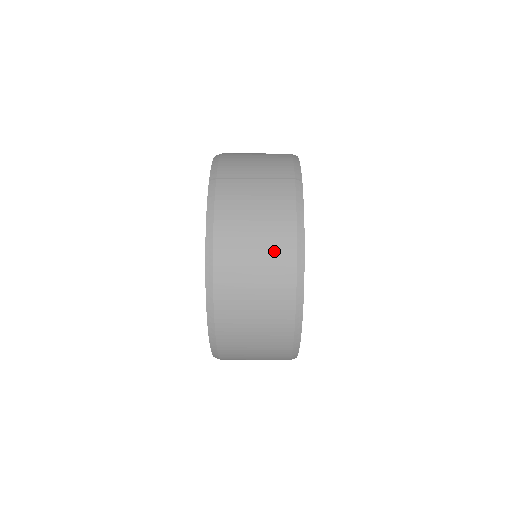
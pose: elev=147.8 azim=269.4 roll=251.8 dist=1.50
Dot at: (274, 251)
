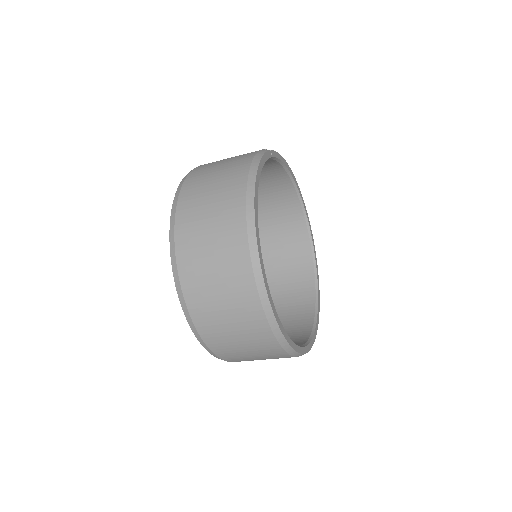
Dot at: (229, 181)
